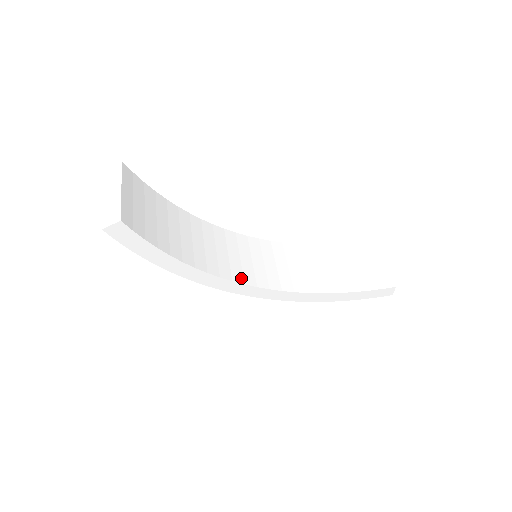
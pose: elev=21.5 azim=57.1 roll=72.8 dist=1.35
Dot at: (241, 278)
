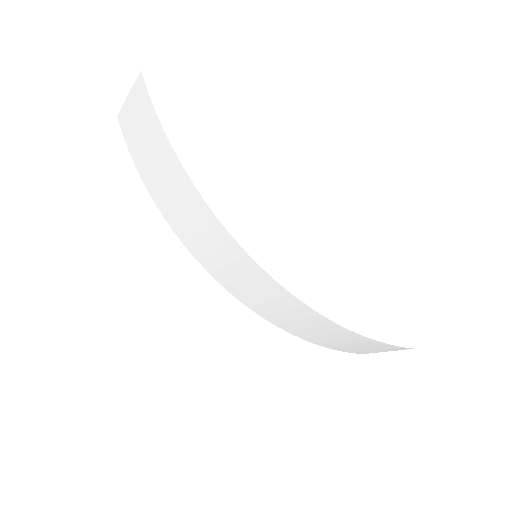
Dot at: occluded
